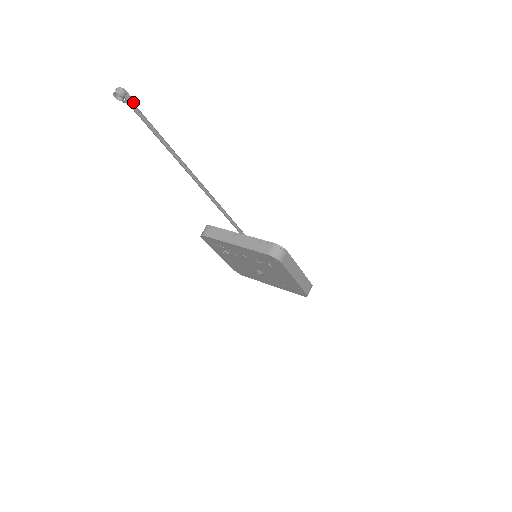
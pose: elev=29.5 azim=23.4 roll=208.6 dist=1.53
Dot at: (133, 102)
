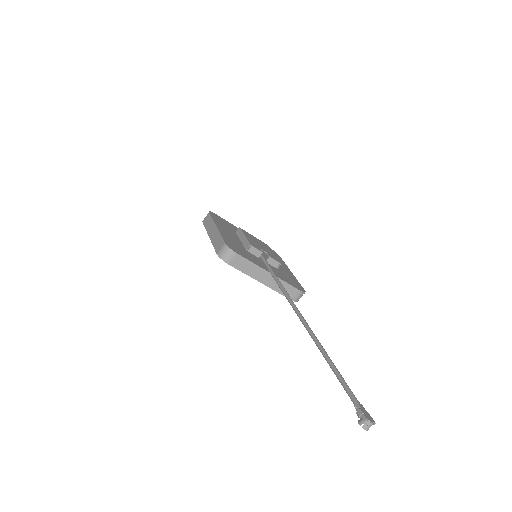
Dot at: (363, 409)
